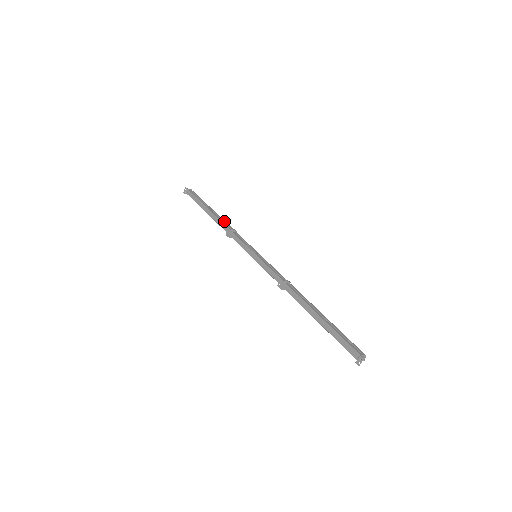
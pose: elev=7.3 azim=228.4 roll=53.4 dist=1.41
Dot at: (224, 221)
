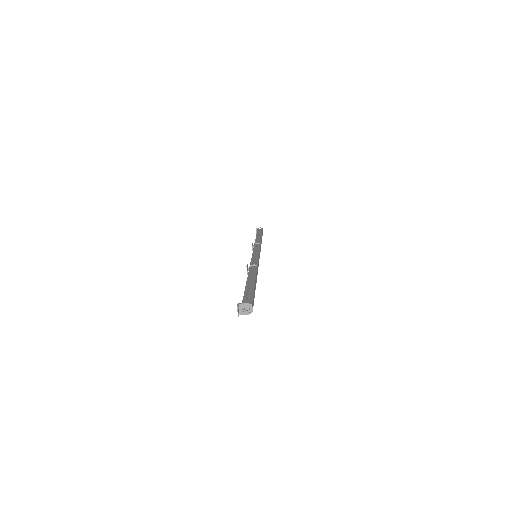
Dot at: (259, 240)
